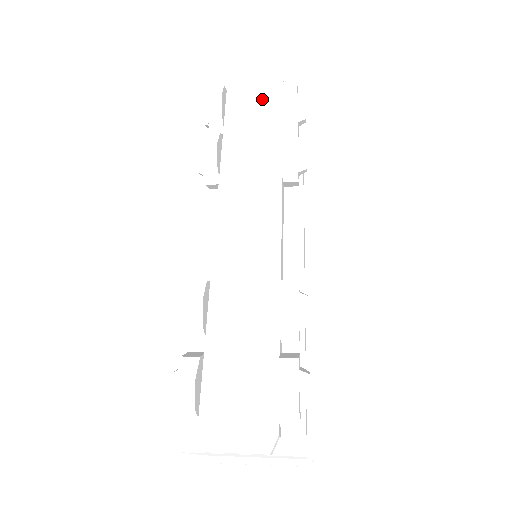
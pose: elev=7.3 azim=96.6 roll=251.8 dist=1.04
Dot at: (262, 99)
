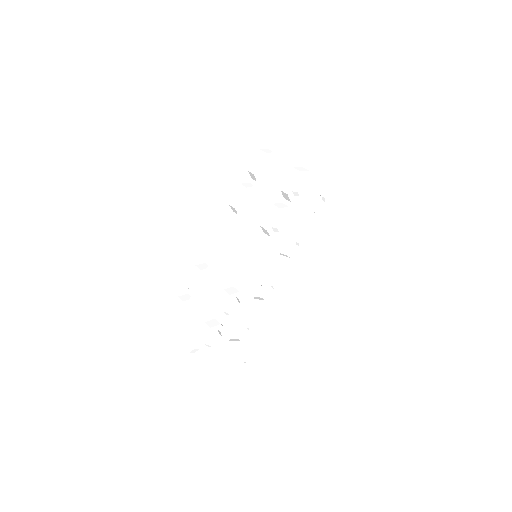
Dot at: (284, 170)
